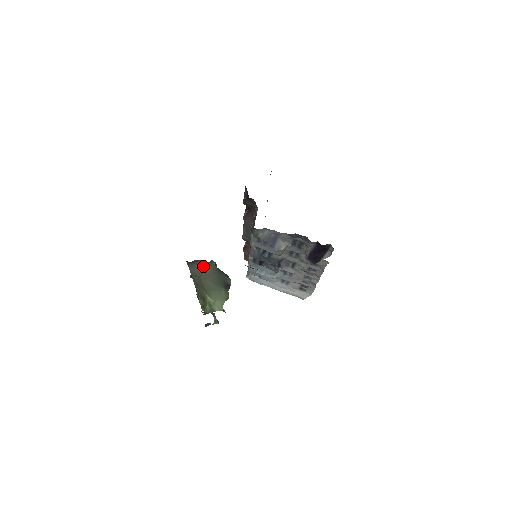
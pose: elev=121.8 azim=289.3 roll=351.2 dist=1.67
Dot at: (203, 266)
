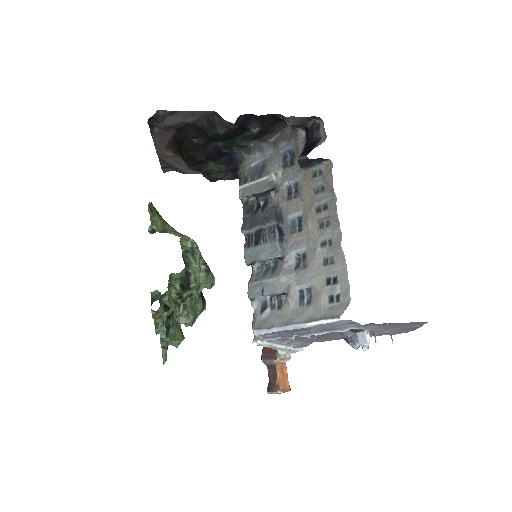
Dot at: occluded
